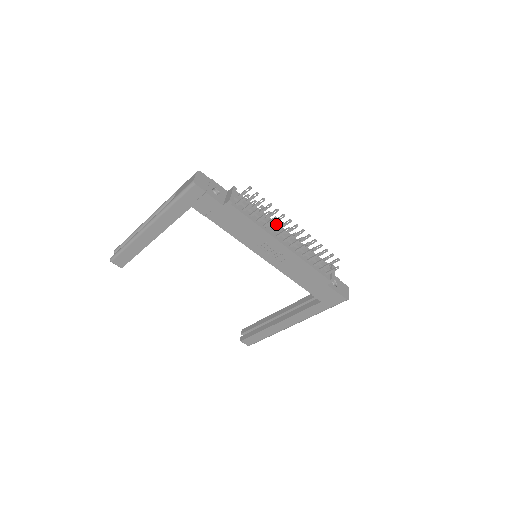
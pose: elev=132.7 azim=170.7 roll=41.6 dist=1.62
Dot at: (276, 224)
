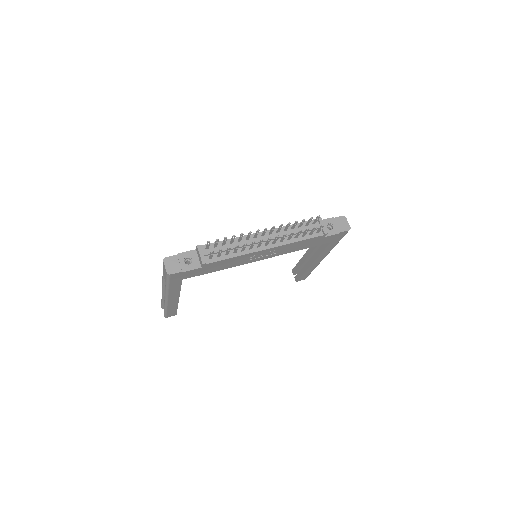
Dot at: (250, 236)
